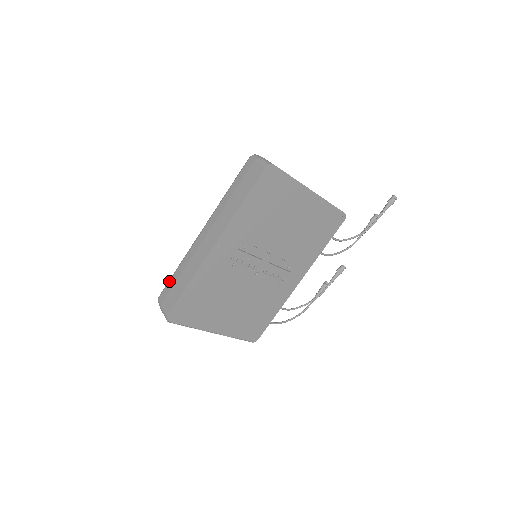
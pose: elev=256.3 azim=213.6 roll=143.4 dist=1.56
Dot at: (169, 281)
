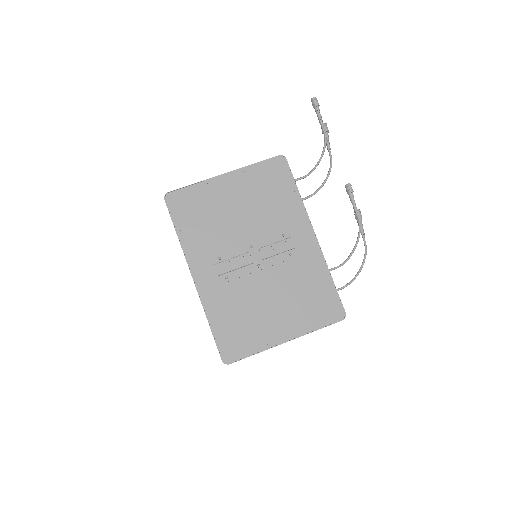
Dot at: occluded
